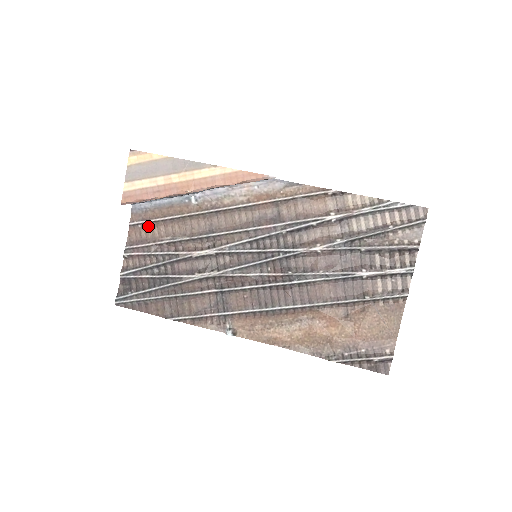
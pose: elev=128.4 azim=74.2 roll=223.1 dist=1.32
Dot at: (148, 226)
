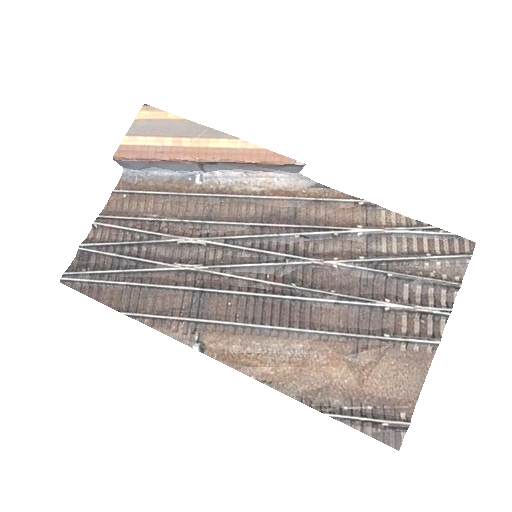
Dot at: (135, 198)
